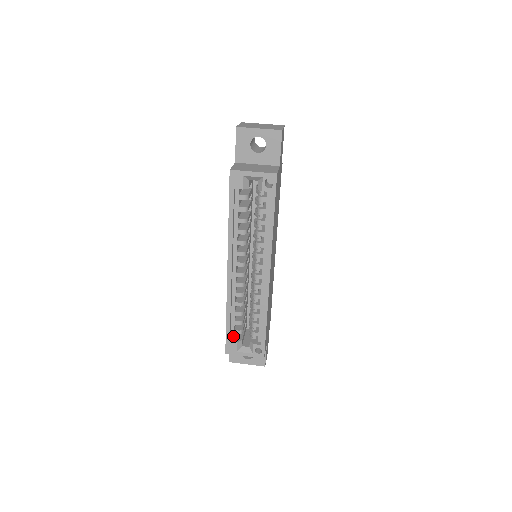
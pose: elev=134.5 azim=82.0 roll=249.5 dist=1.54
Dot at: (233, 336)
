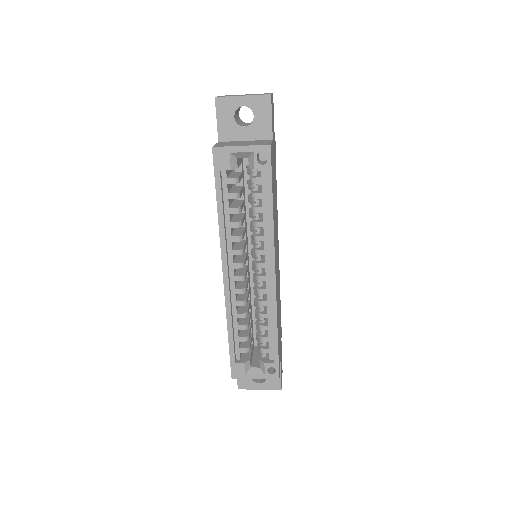
Dot at: (239, 356)
